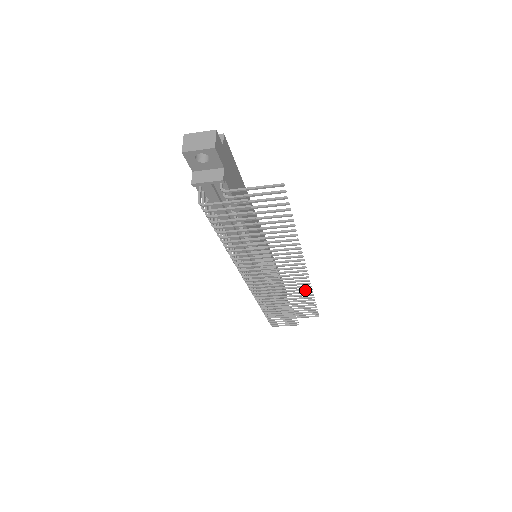
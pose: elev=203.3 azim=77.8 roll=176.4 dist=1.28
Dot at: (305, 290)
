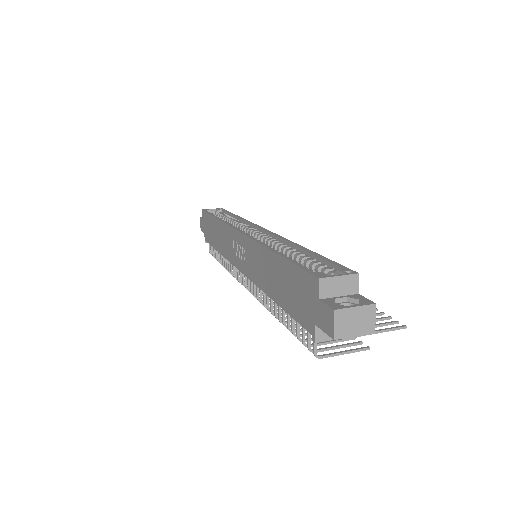
Dot at: occluded
